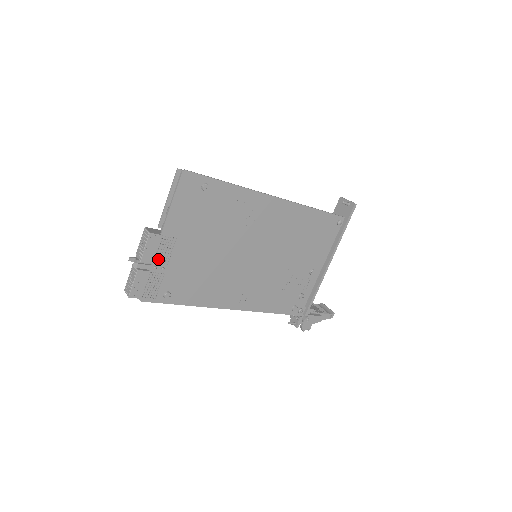
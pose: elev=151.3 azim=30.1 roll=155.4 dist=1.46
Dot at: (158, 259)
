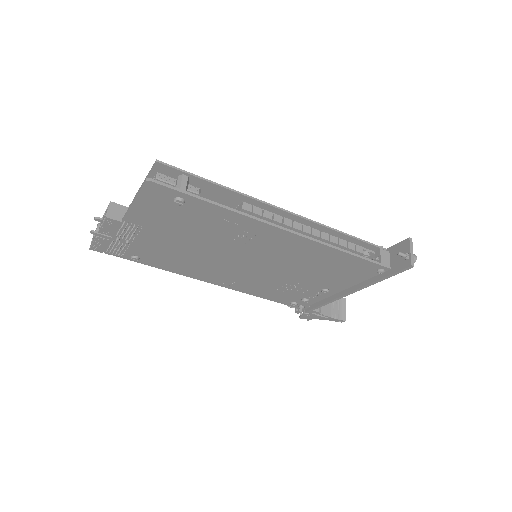
Dot at: (121, 234)
